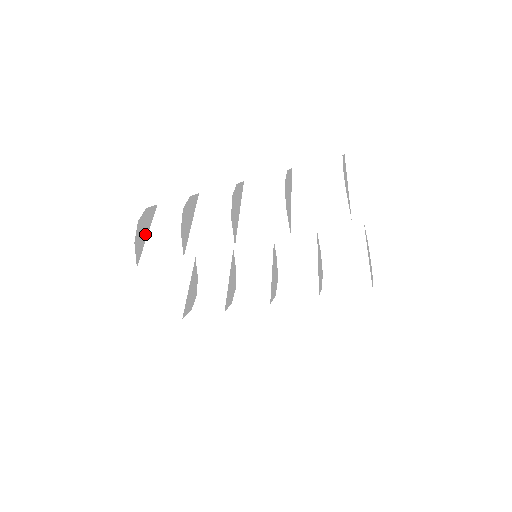
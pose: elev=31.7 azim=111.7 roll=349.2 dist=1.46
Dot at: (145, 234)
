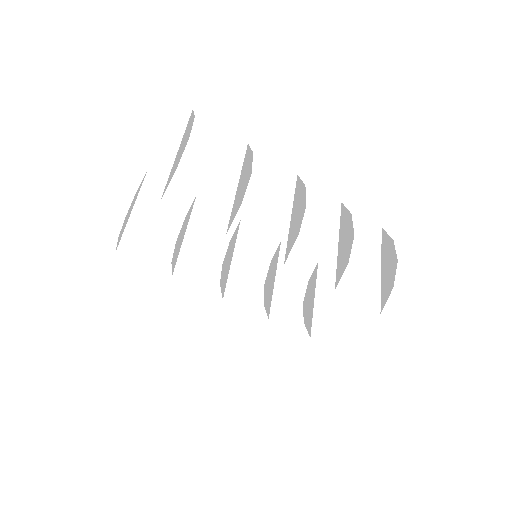
Dot at: (178, 152)
